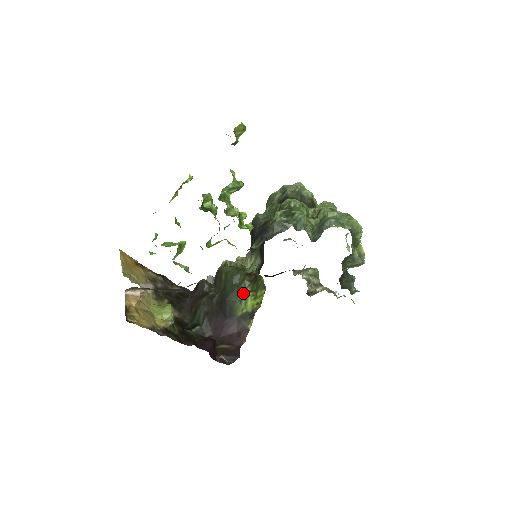
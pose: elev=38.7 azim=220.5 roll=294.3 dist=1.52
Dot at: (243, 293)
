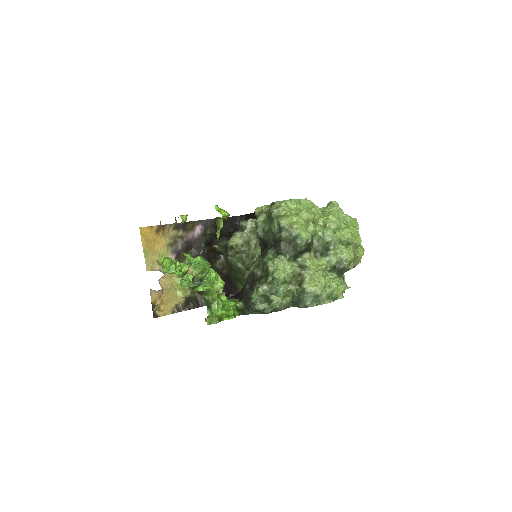
Dot at: (244, 283)
